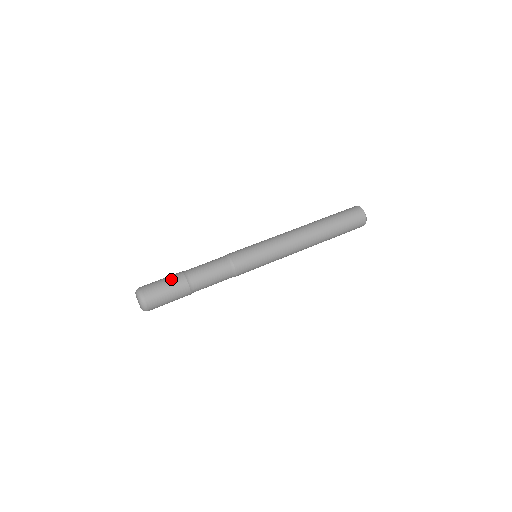
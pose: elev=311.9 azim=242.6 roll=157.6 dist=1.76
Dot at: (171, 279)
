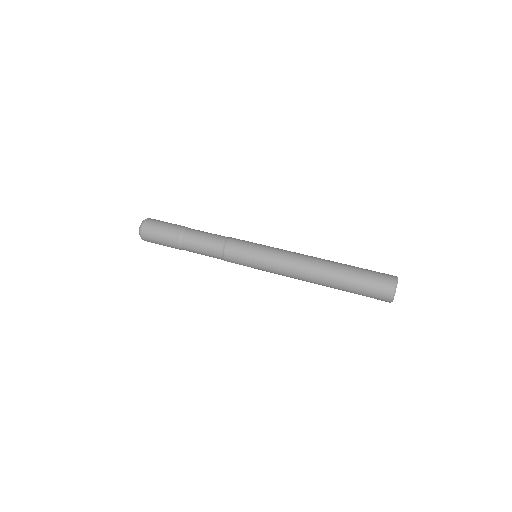
Dot at: (167, 236)
